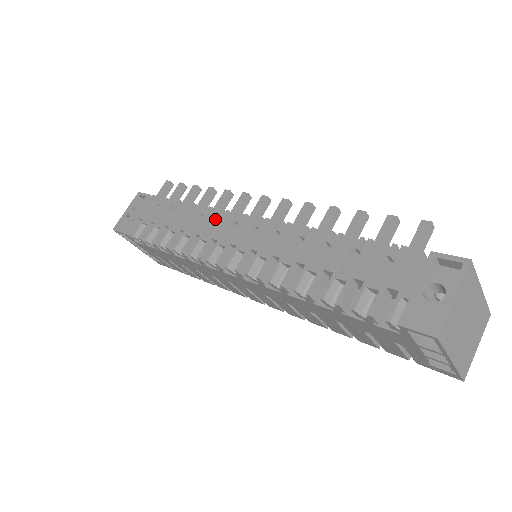
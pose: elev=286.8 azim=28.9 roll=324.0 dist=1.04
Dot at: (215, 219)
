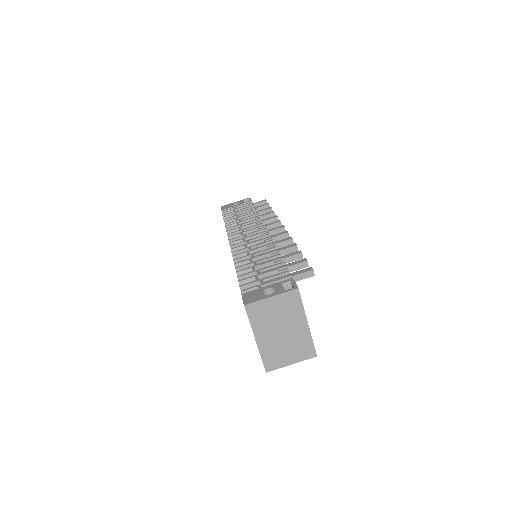
Dot at: (256, 224)
